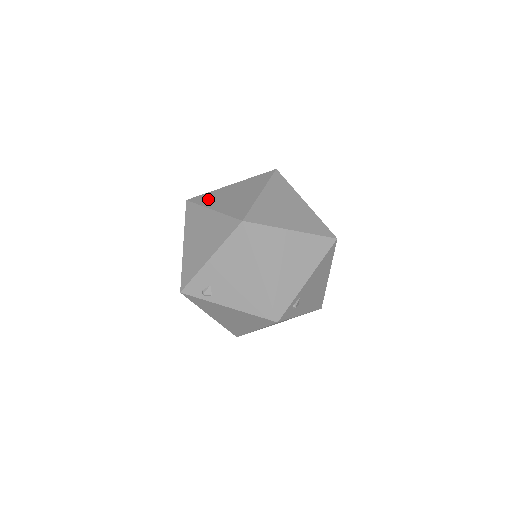
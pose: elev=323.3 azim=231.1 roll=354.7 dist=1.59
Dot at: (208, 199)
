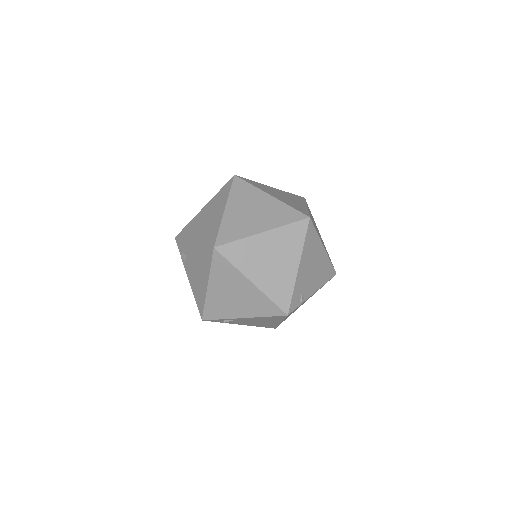
Dot at: (240, 193)
